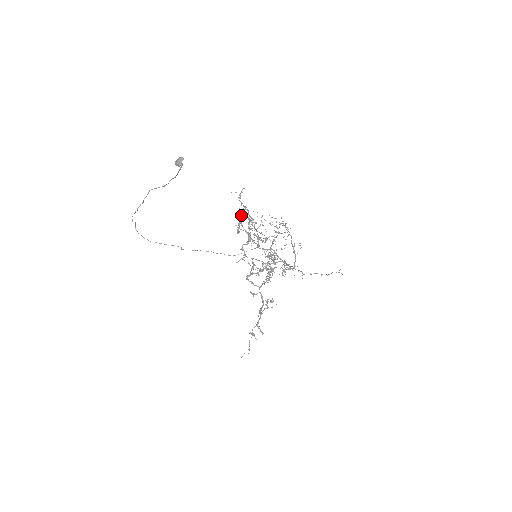
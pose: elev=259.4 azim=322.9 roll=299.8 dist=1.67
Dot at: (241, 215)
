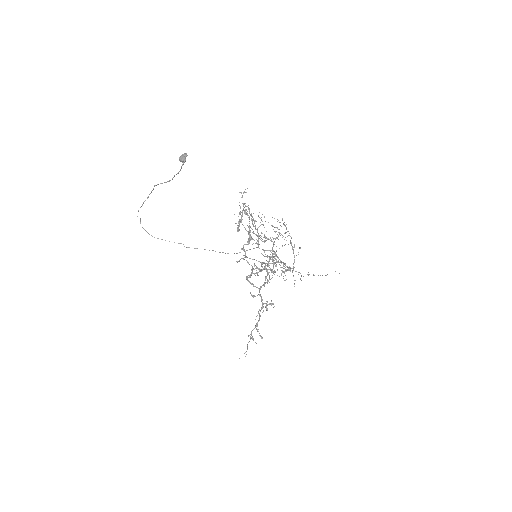
Dot at: (242, 214)
